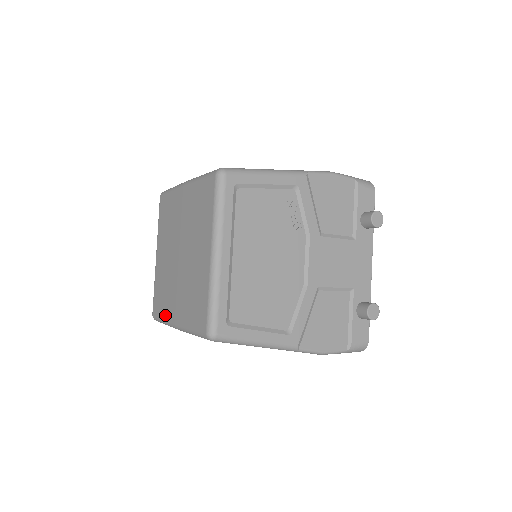
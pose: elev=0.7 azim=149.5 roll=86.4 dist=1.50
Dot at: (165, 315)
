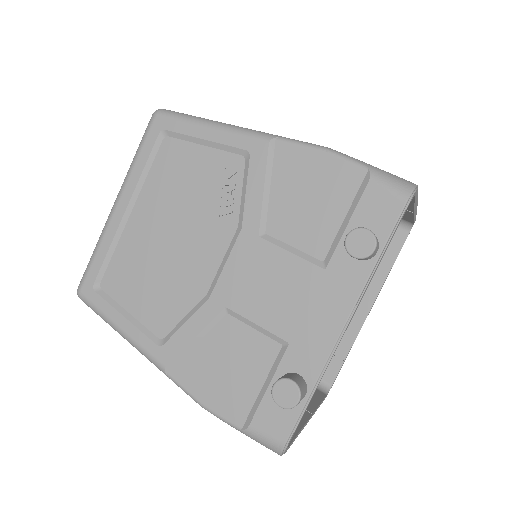
Dot at: occluded
